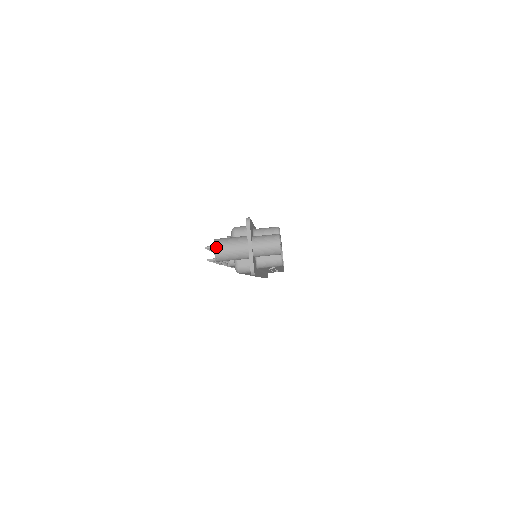
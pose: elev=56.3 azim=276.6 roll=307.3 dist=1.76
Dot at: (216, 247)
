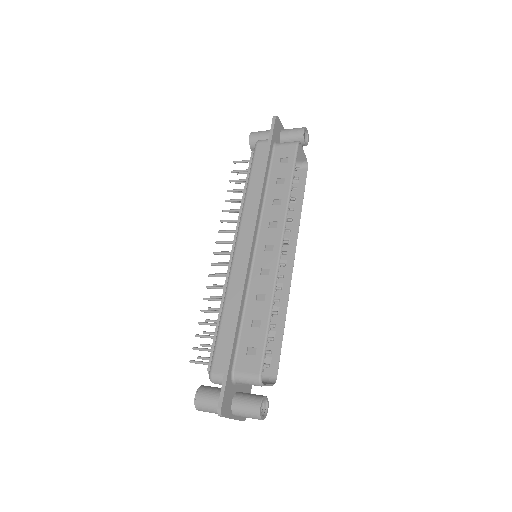
Dot at: occluded
